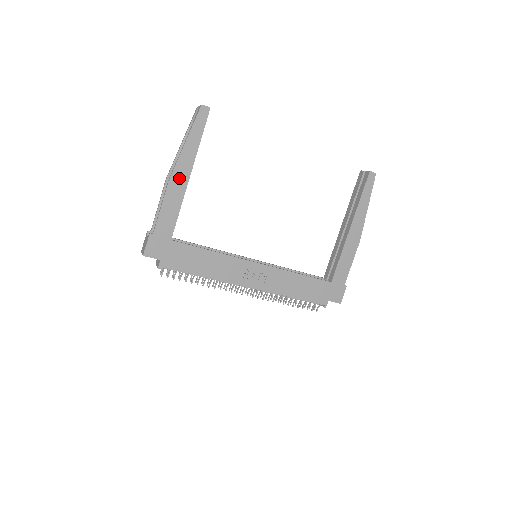
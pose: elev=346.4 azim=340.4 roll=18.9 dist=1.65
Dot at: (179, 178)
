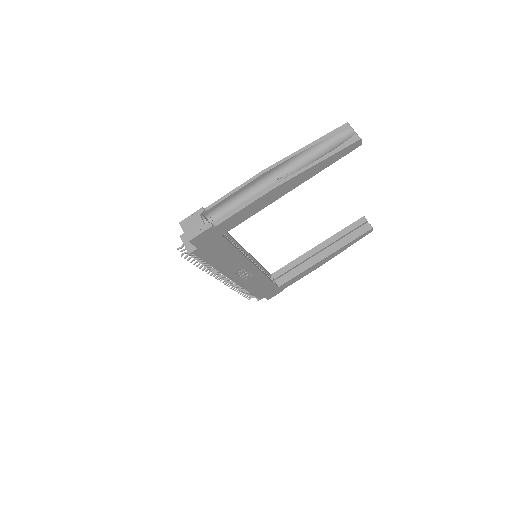
Dot at: (282, 190)
